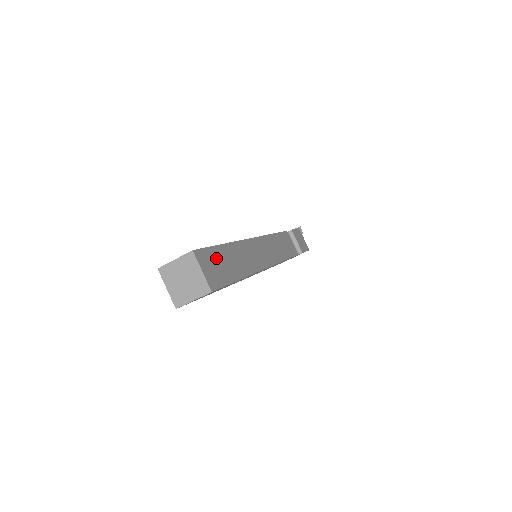
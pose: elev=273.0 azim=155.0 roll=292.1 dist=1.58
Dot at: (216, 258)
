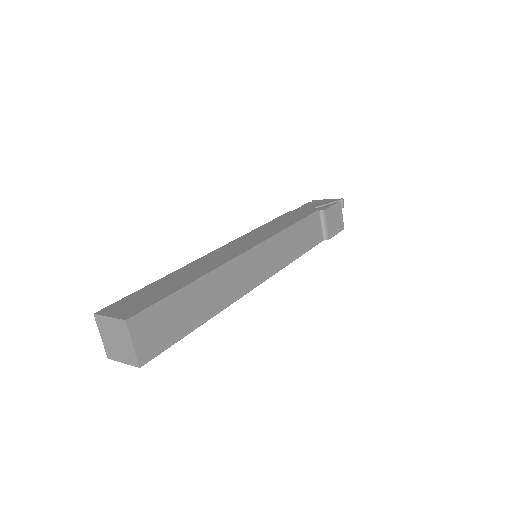
Dot at: (166, 313)
